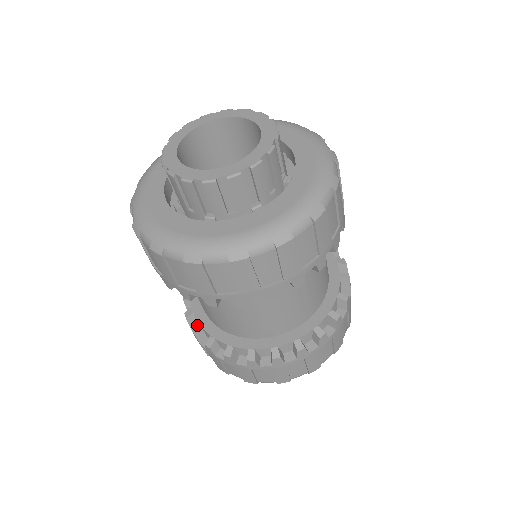
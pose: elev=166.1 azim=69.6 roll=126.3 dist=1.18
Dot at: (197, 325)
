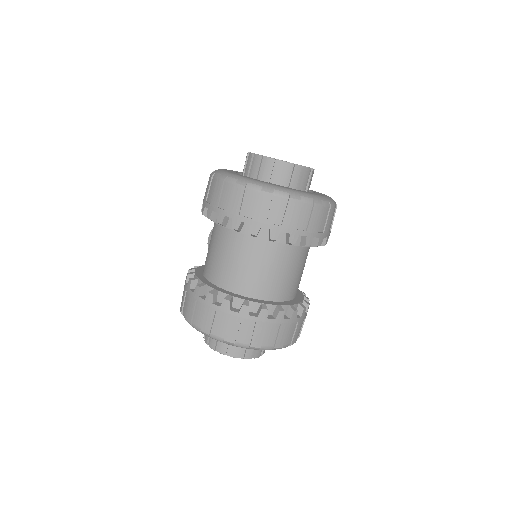
Dot at: (245, 301)
